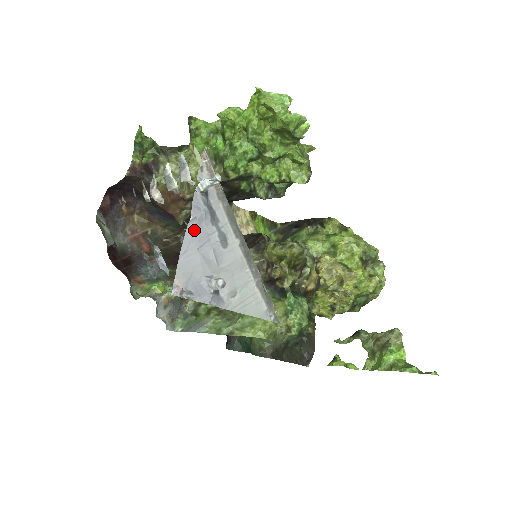
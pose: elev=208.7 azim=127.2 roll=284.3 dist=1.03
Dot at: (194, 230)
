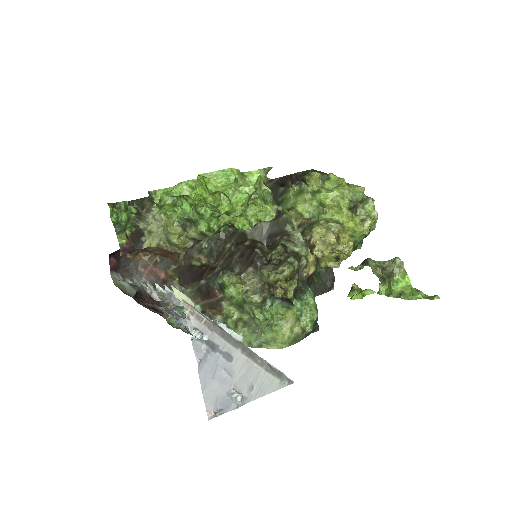
Dot at: (204, 367)
